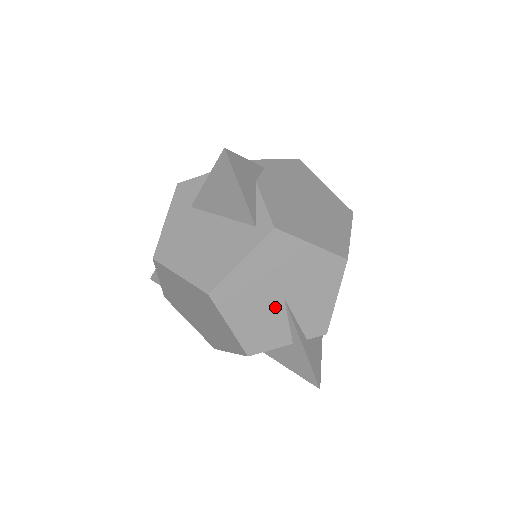
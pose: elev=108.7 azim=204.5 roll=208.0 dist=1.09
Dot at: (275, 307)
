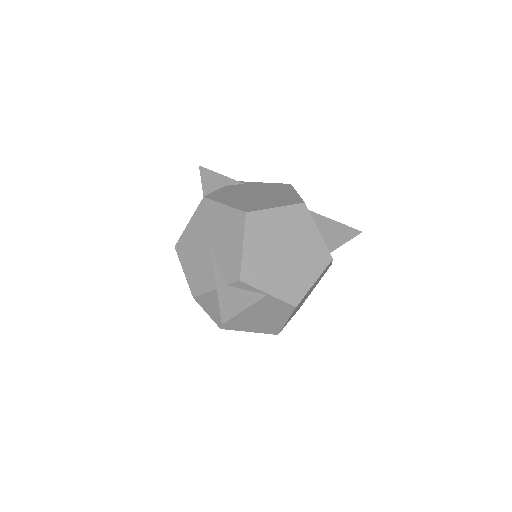
Dot at: (206, 255)
